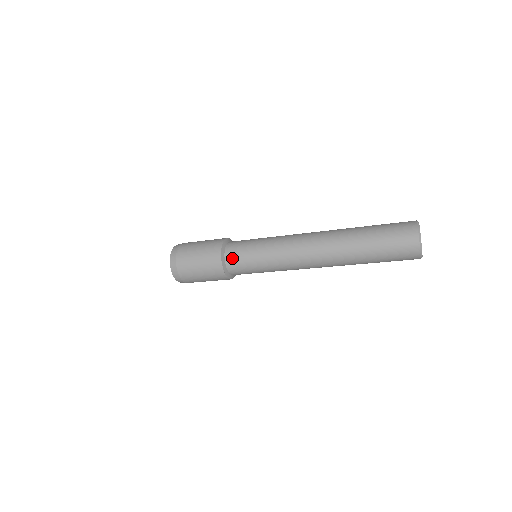
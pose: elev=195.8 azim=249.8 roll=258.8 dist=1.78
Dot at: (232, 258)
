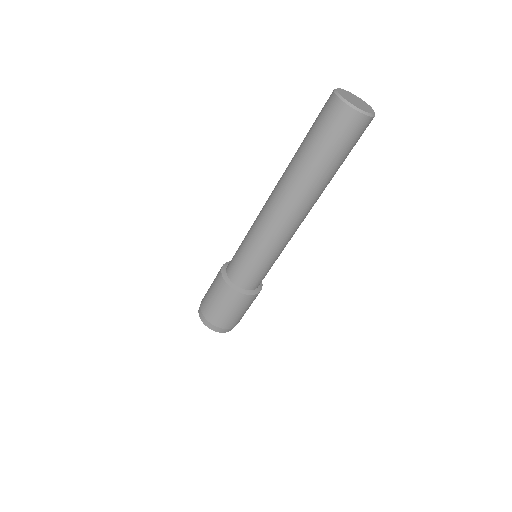
Dot at: (230, 264)
